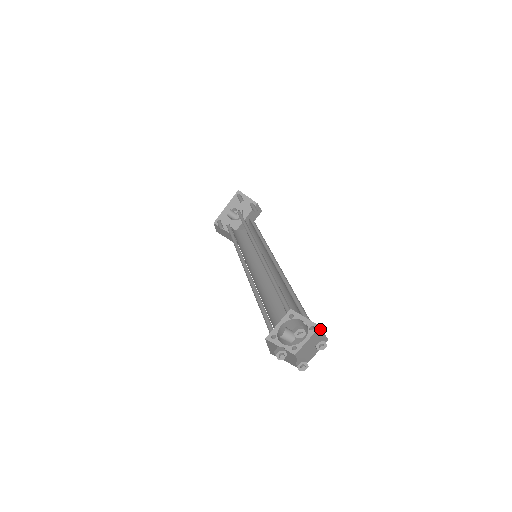
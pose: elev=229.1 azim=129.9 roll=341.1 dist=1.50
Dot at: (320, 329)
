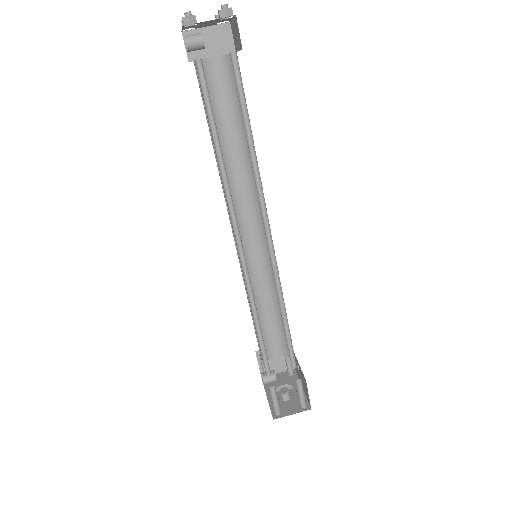
Dot at: (235, 48)
